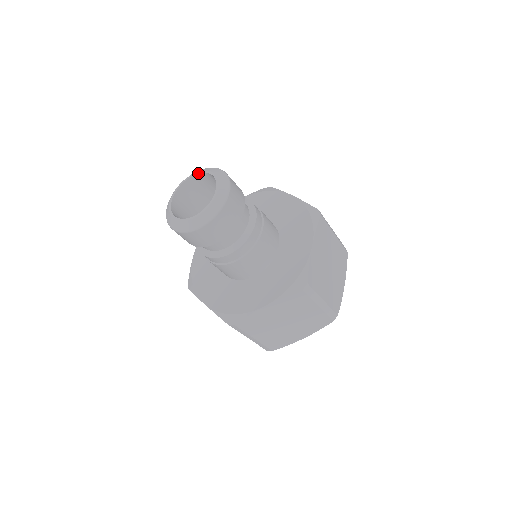
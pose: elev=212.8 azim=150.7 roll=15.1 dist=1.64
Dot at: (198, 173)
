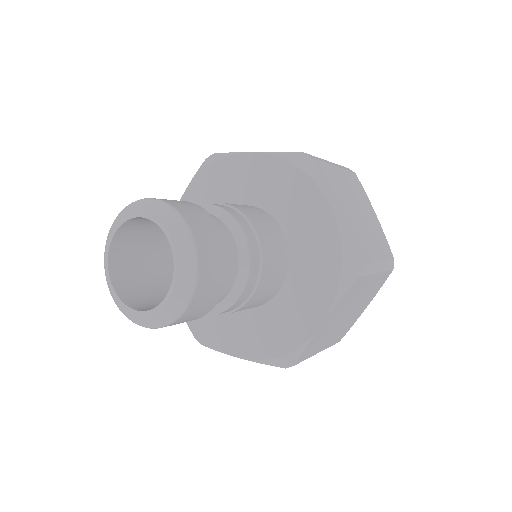
Dot at: (154, 222)
